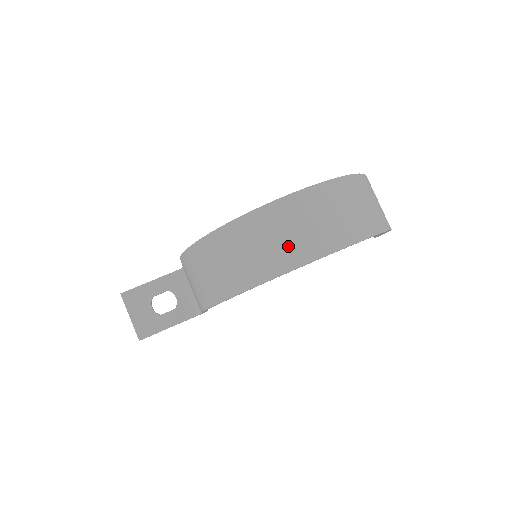
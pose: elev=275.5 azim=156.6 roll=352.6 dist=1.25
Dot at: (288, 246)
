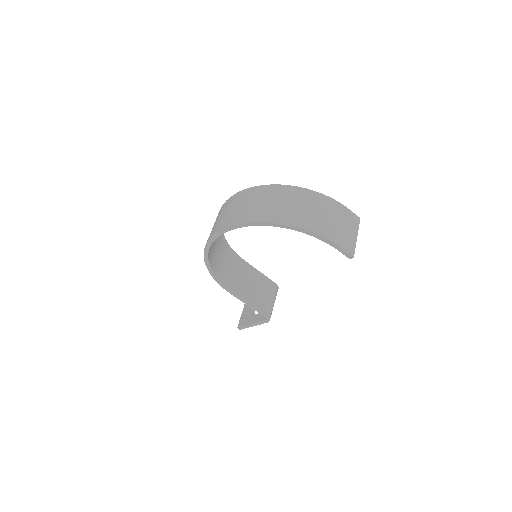
Dot at: (216, 225)
